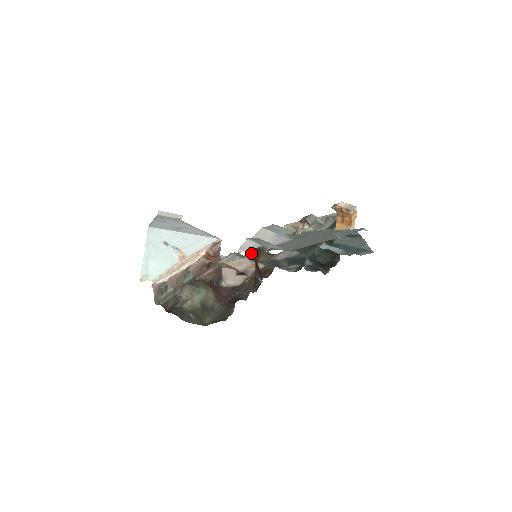
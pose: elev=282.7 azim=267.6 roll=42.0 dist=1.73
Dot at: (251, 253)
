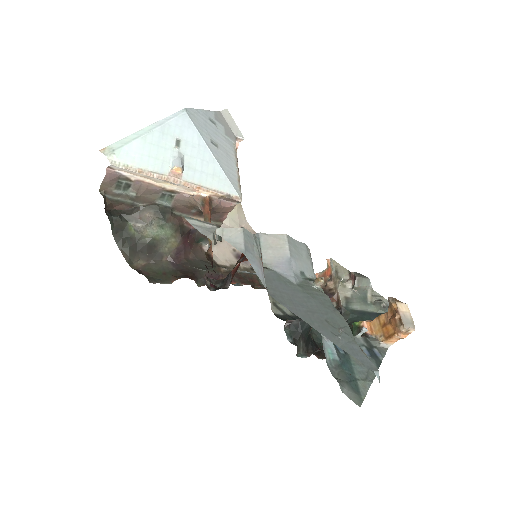
Dot at: occluded
